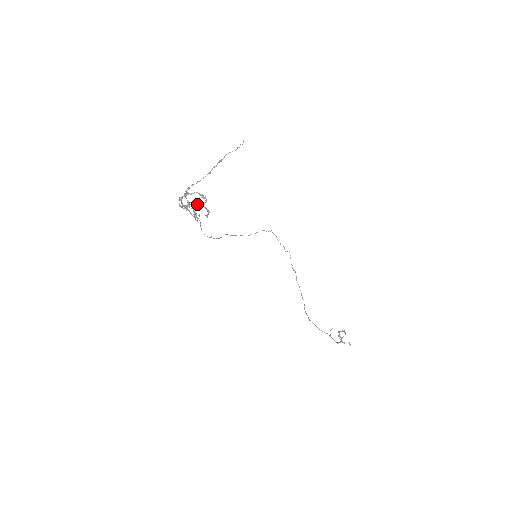
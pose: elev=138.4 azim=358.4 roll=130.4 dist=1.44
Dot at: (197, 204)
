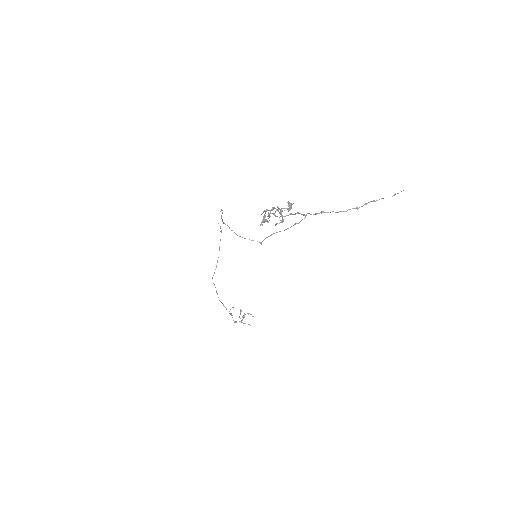
Dot at: (279, 212)
